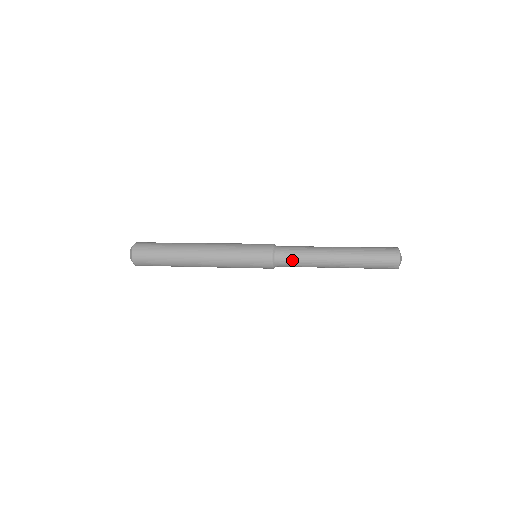
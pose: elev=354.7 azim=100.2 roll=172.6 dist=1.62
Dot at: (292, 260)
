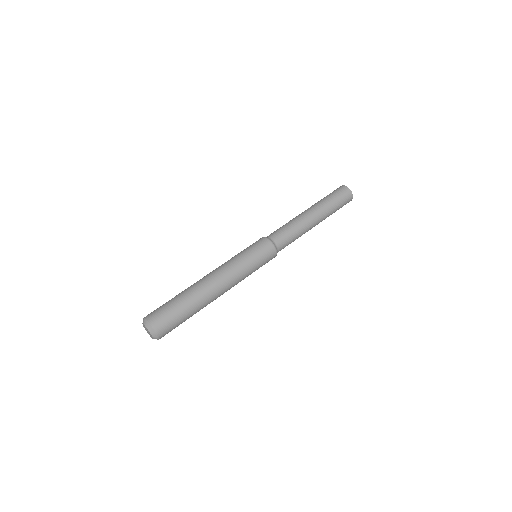
Dot at: (287, 237)
